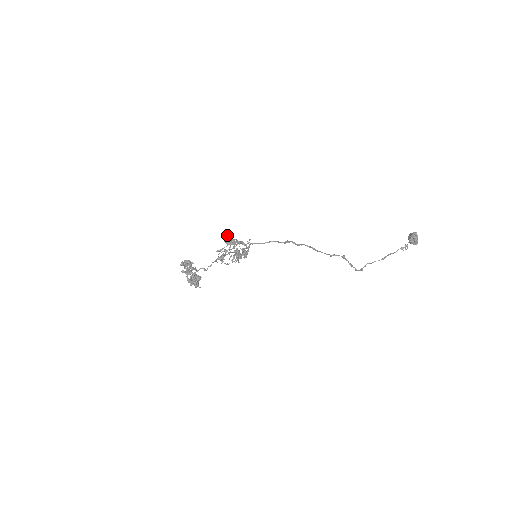
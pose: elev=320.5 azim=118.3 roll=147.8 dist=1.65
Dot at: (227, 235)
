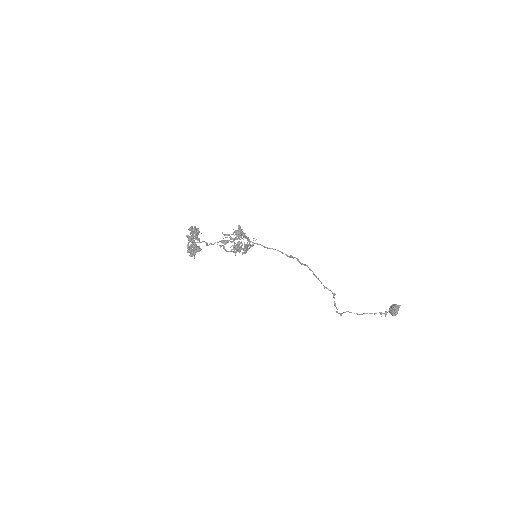
Dot at: (239, 225)
